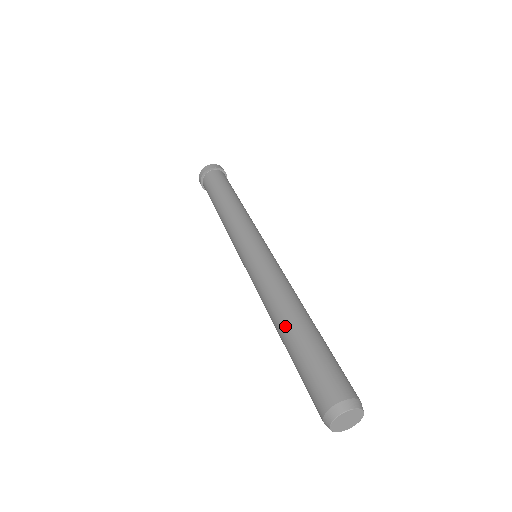
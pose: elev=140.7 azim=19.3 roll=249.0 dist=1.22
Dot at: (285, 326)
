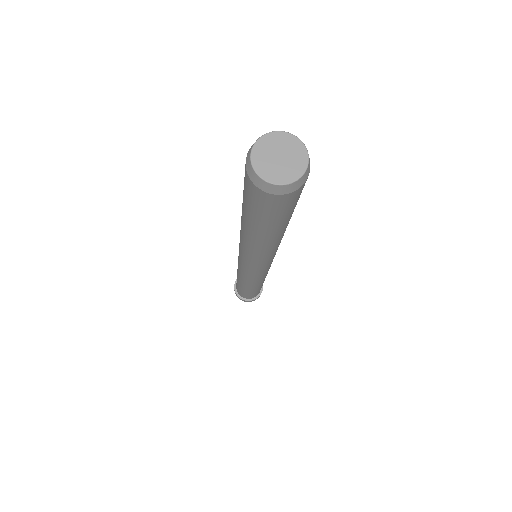
Dot at: occluded
